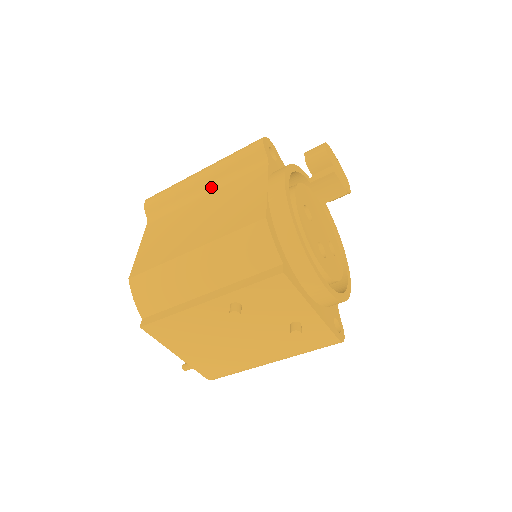
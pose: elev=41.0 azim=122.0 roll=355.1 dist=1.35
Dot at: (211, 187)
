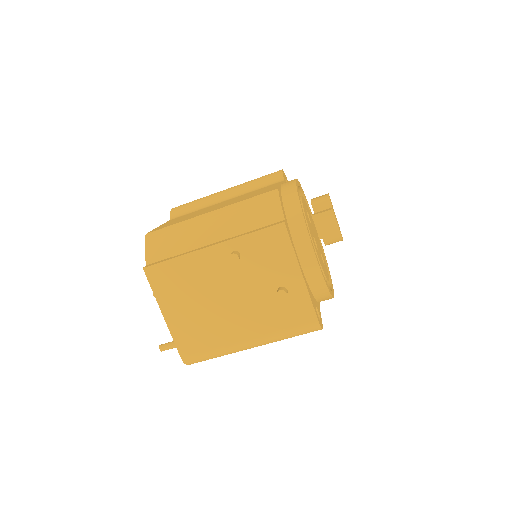
Dot at: (233, 196)
